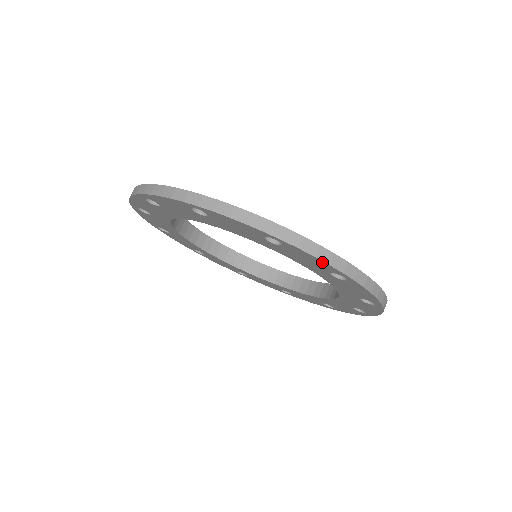
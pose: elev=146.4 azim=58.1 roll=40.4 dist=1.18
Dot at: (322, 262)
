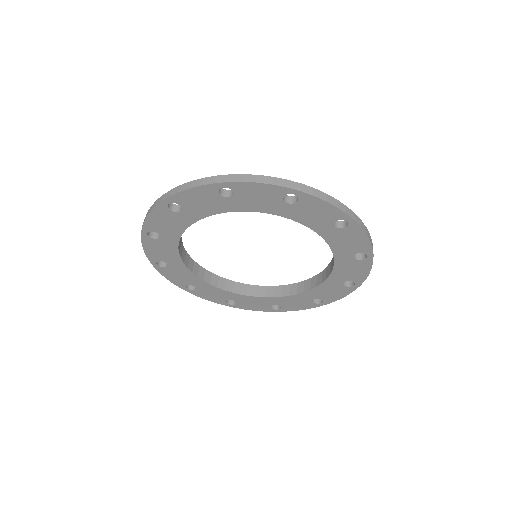
Dot at: (330, 207)
